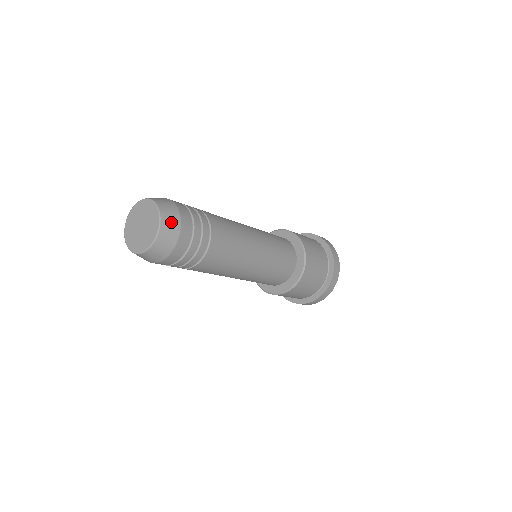
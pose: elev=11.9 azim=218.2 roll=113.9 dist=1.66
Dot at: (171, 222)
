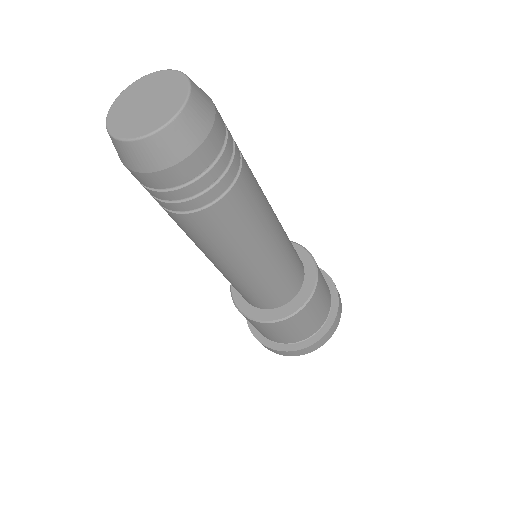
Dot at: (203, 106)
